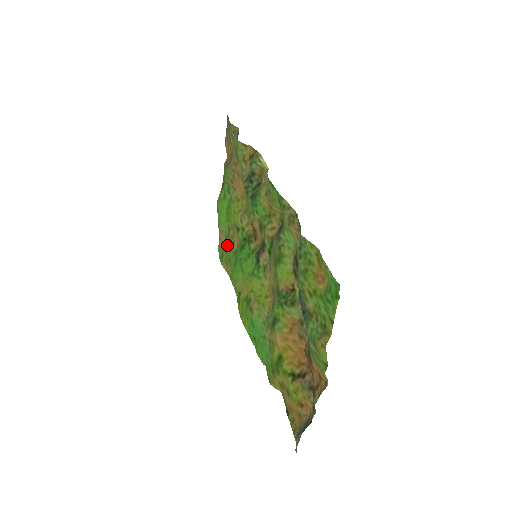
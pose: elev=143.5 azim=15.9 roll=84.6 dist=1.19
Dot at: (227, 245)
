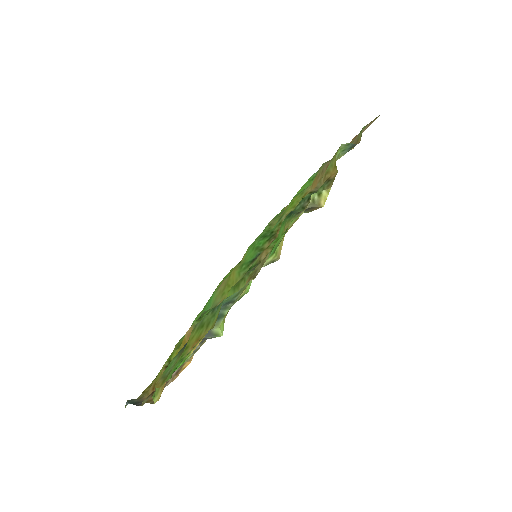
Dot at: (275, 217)
